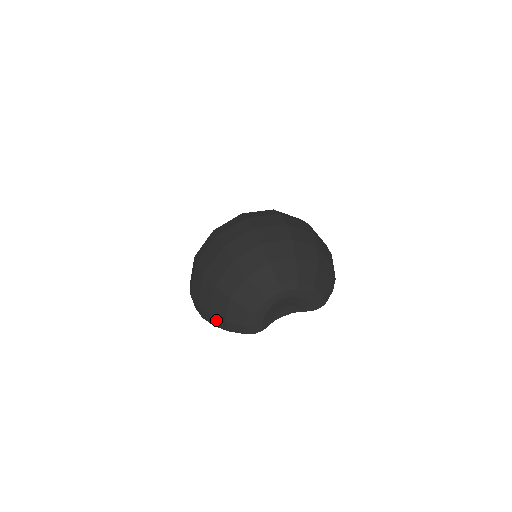
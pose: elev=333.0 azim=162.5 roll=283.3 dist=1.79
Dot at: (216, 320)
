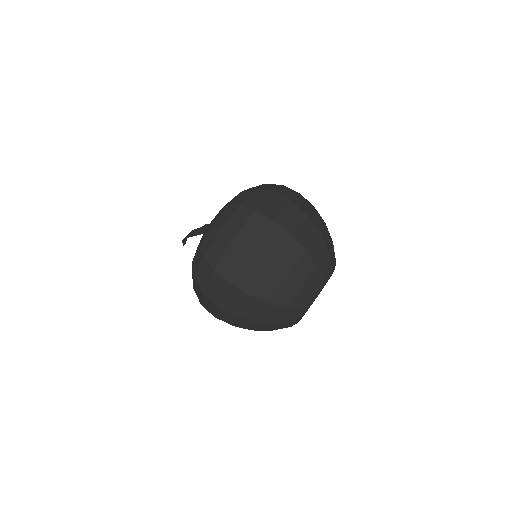
Dot at: (259, 330)
